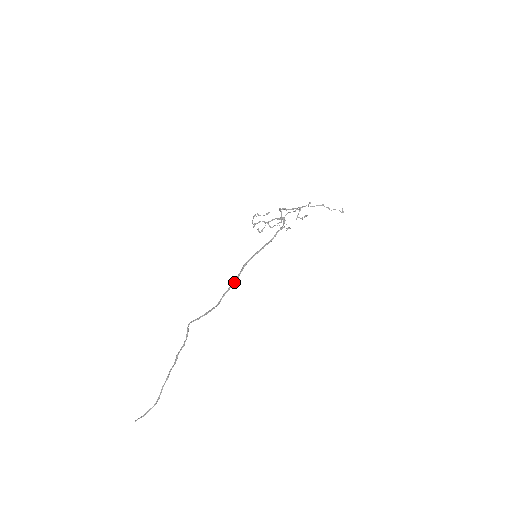
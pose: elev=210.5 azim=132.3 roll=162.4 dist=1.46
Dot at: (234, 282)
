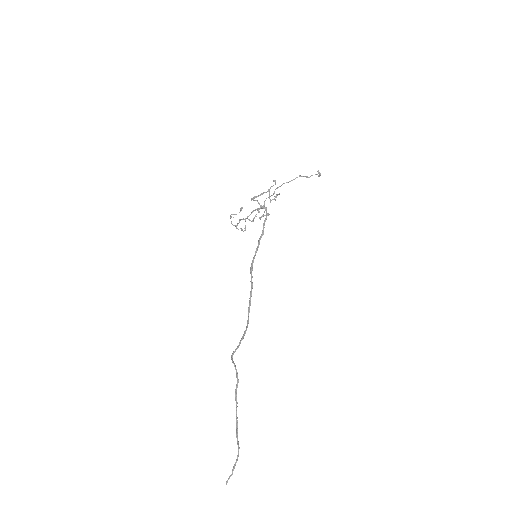
Dot at: (251, 292)
